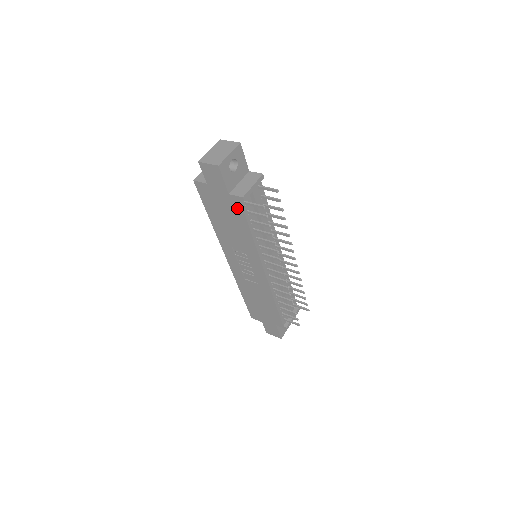
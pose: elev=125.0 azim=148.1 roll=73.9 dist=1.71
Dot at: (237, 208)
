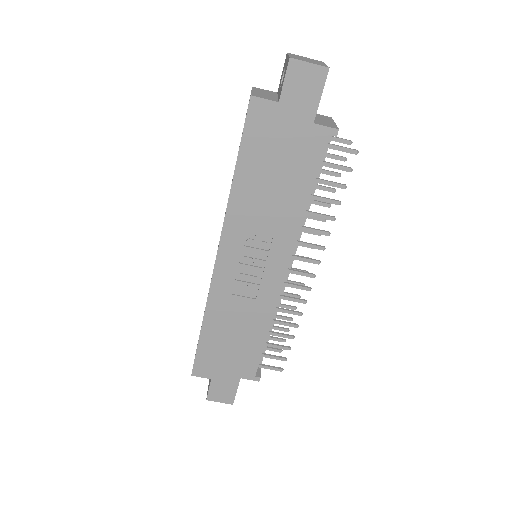
Dot at: (313, 150)
